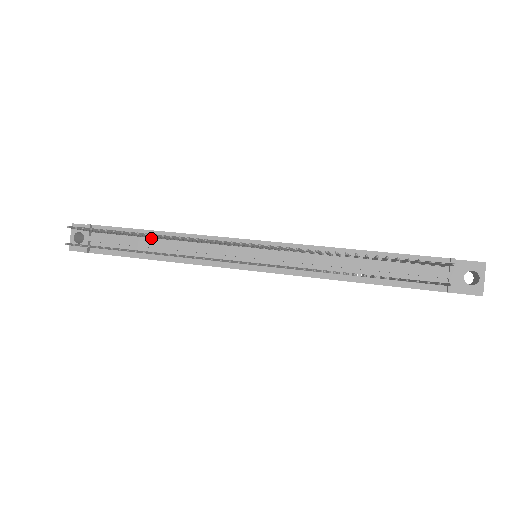
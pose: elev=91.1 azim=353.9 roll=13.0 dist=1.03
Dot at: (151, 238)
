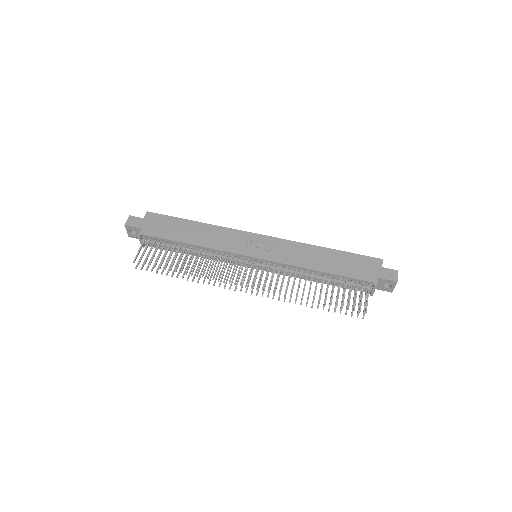
Dot at: (185, 246)
